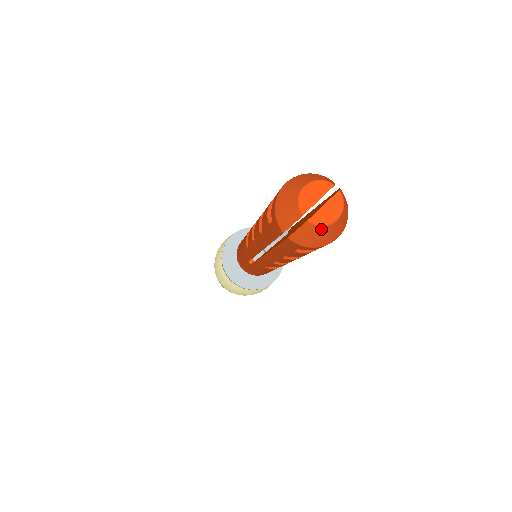
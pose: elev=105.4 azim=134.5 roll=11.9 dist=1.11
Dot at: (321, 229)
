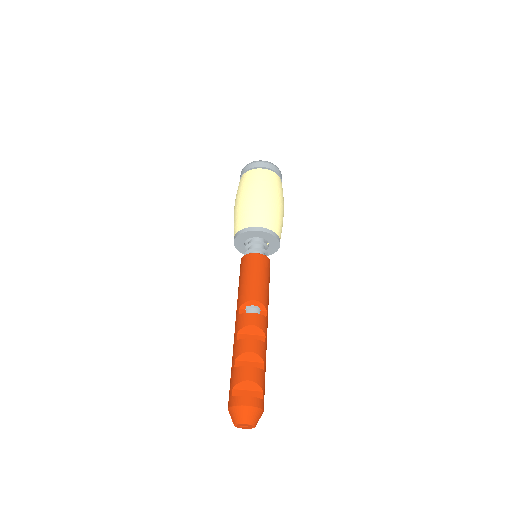
Dot at: occluded
